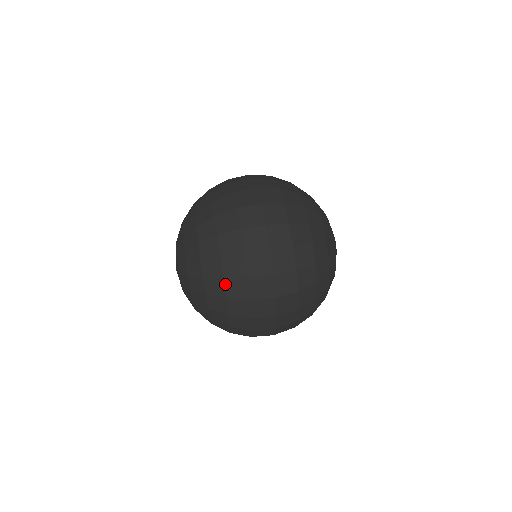
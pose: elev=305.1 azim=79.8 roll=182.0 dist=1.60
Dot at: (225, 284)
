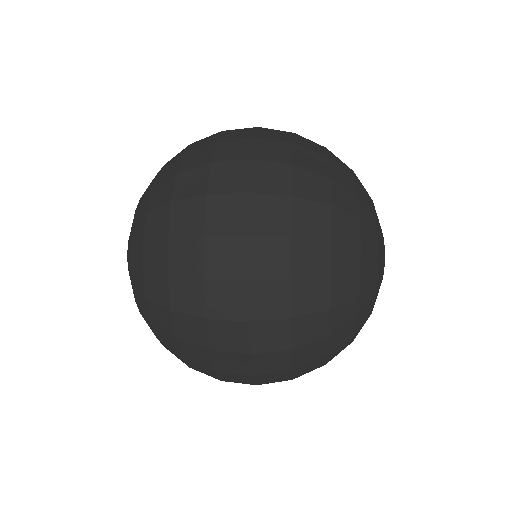
Dot at: occluded
